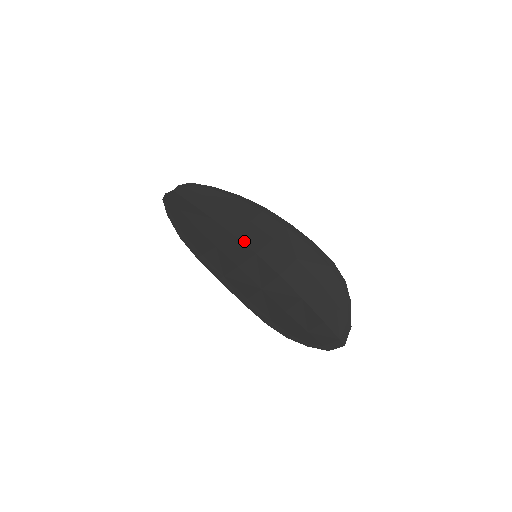
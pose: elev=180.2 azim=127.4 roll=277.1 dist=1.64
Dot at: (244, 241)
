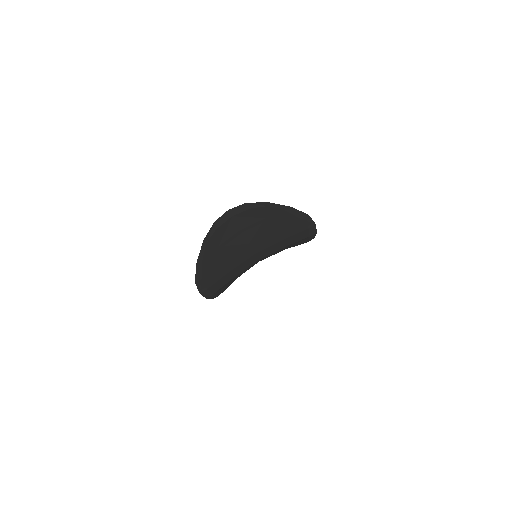
Dot at: occluded
